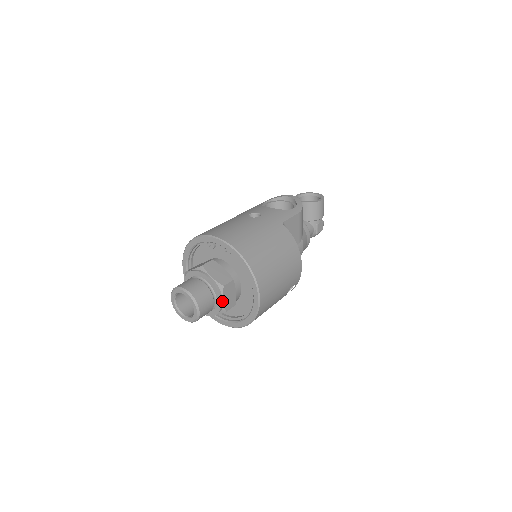
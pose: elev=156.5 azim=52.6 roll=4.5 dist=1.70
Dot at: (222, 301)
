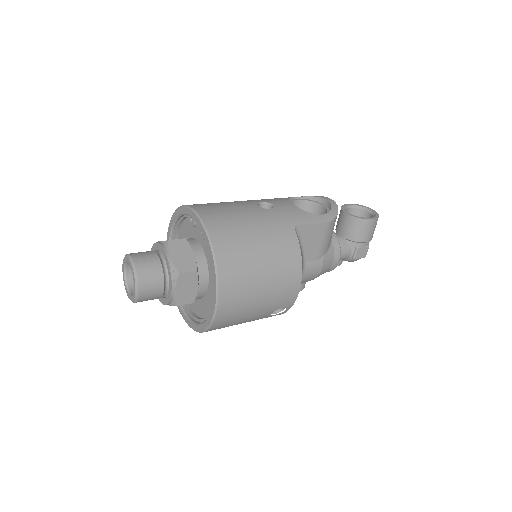
Dot at: (174, 291)
